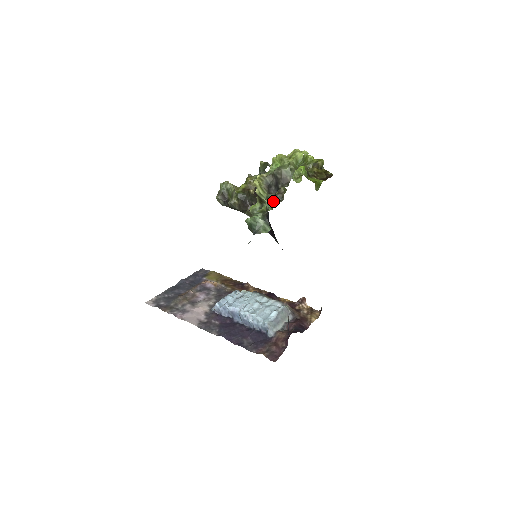
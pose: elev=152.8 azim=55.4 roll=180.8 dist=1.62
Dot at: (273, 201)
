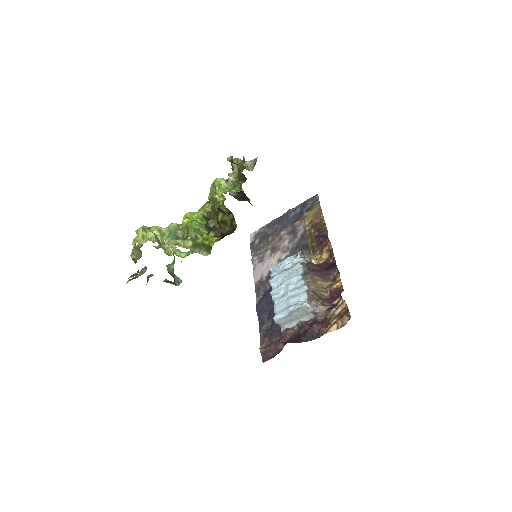
Dot at: occluded
